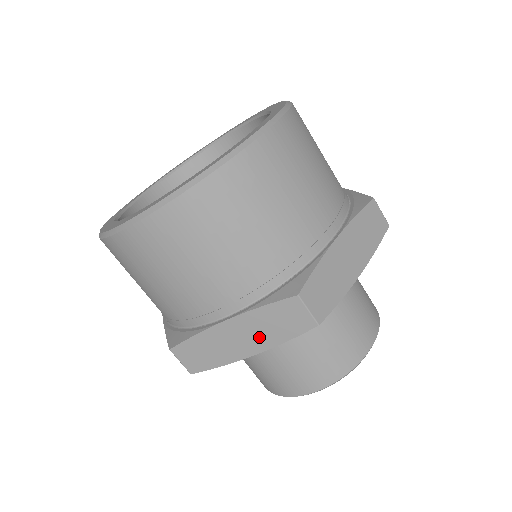
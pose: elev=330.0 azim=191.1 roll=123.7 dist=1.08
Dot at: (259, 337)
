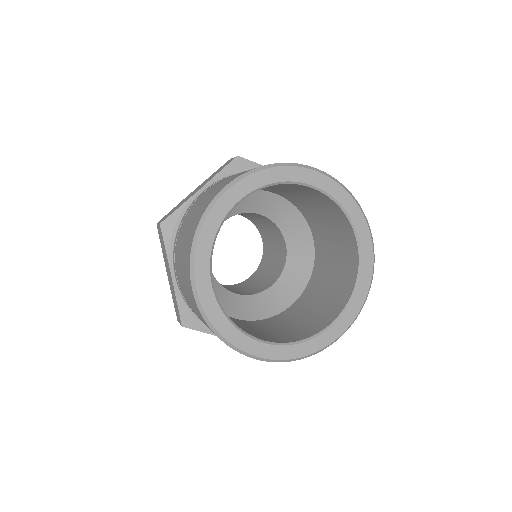
Dot at: occluded
